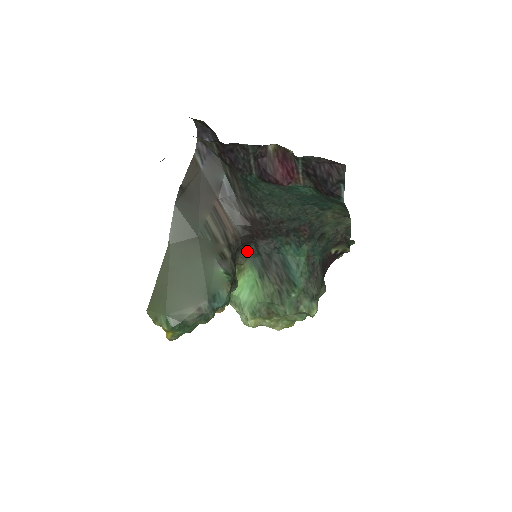
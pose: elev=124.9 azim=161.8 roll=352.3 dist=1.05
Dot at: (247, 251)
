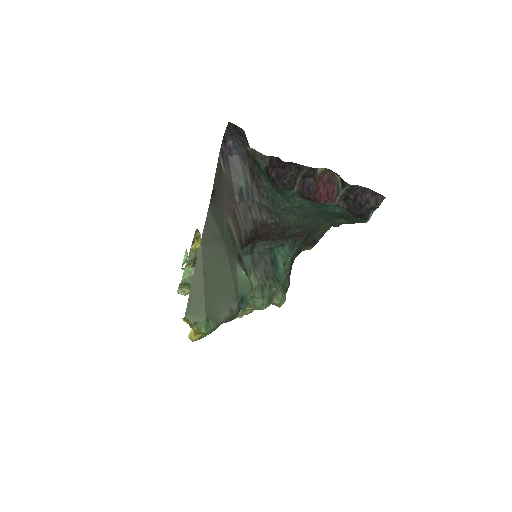
Dot at: (242, 250)
